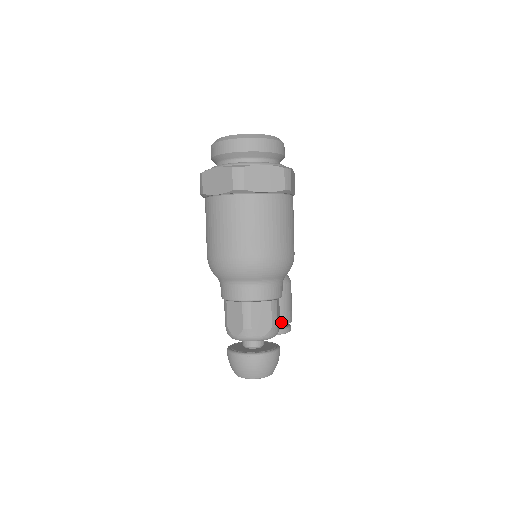
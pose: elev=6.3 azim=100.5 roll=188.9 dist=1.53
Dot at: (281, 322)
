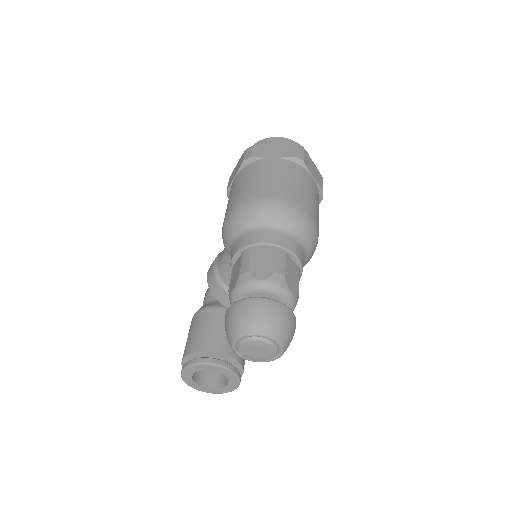
Dot at: (241, 360)
